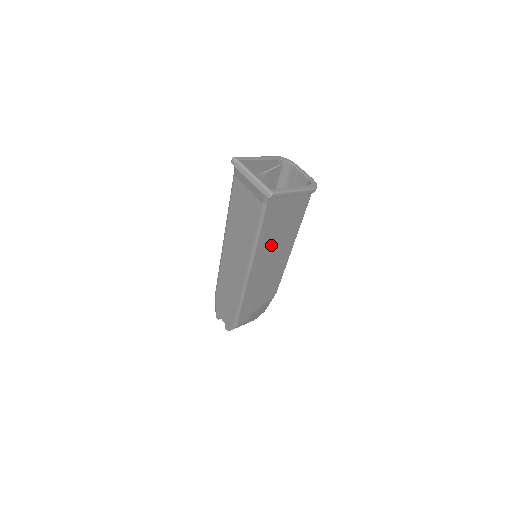
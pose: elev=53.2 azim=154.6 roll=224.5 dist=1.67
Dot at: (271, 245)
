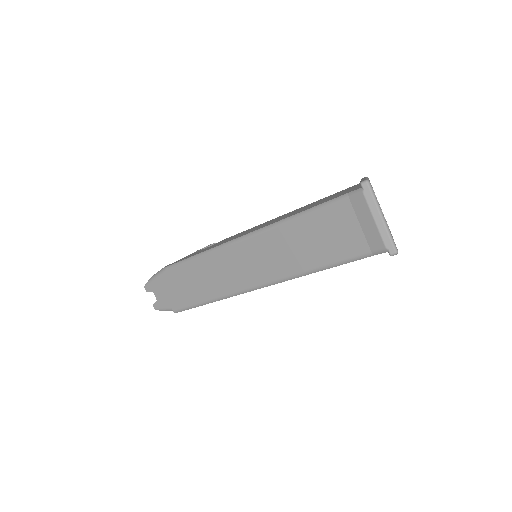
Dot at: occluded
